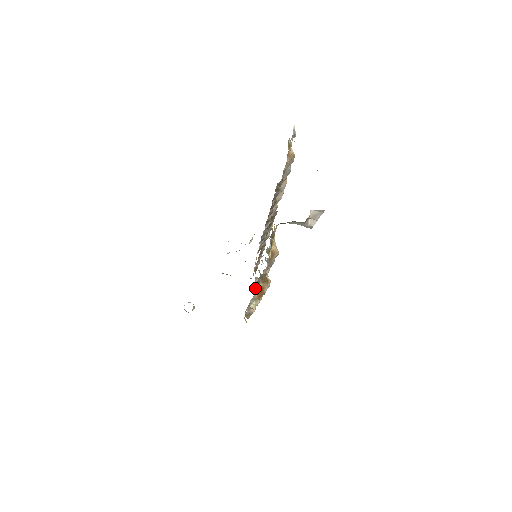
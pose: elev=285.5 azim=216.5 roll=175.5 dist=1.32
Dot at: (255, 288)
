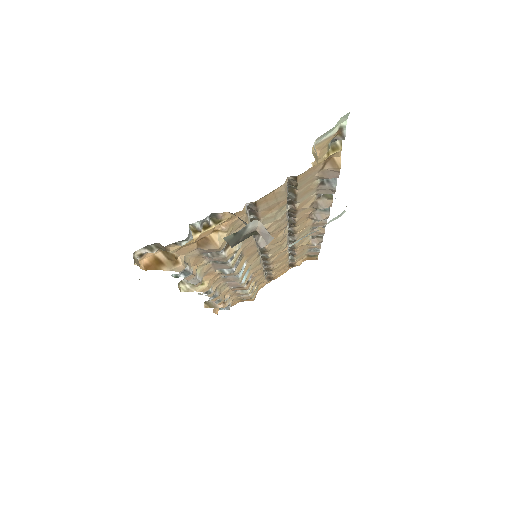
Dot at: (140, 250)
